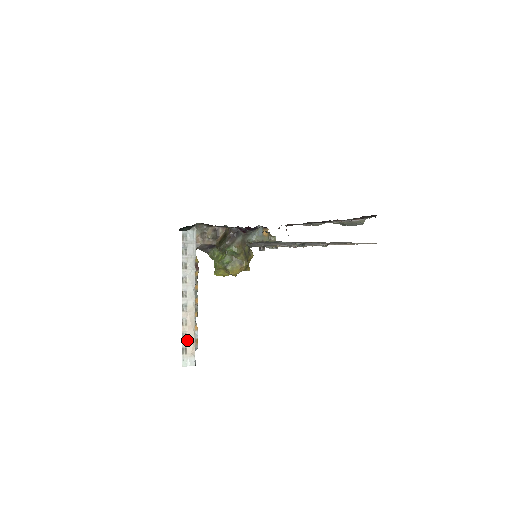
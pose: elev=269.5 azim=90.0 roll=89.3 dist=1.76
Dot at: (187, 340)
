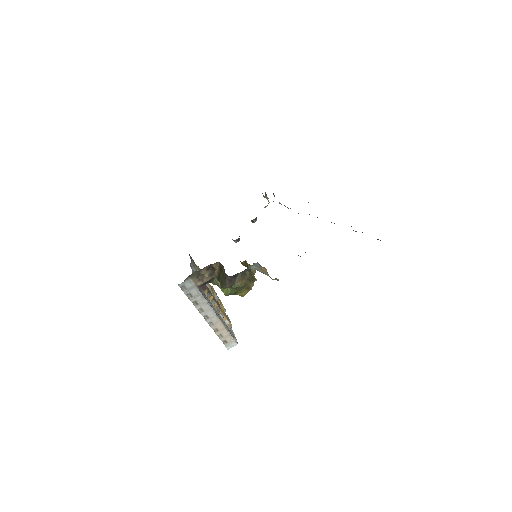
Dot at: (223, 337)
